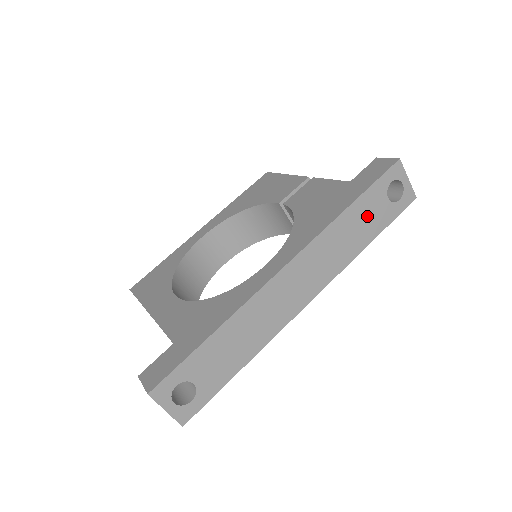
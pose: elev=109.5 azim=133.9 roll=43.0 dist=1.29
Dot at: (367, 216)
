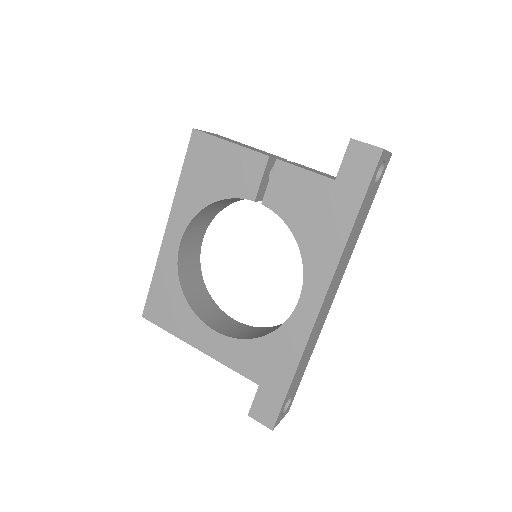
Dot at: (363, 212)
